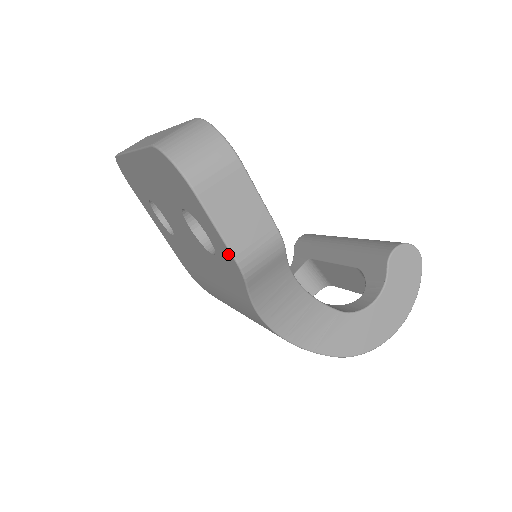
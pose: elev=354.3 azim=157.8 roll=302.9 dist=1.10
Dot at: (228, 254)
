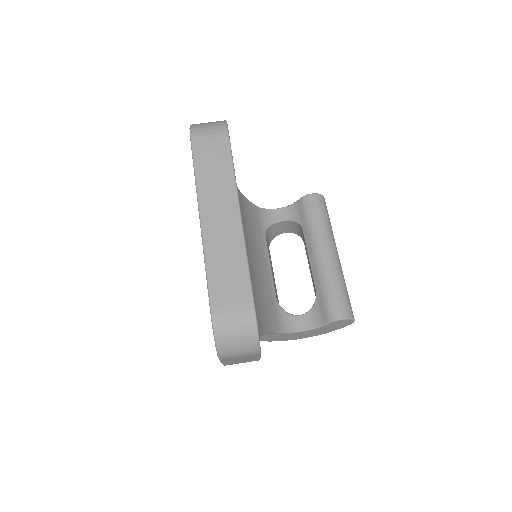
Dot at: occluded
